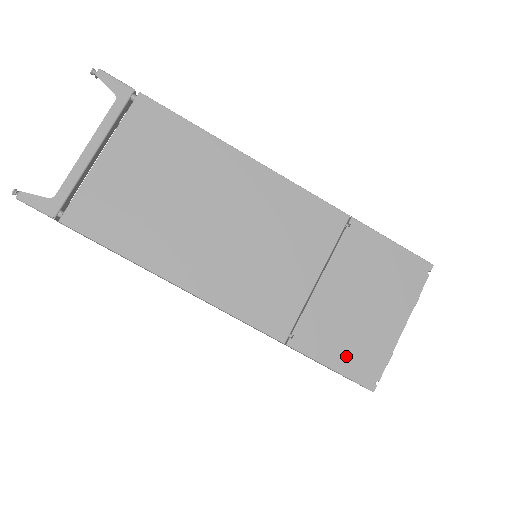
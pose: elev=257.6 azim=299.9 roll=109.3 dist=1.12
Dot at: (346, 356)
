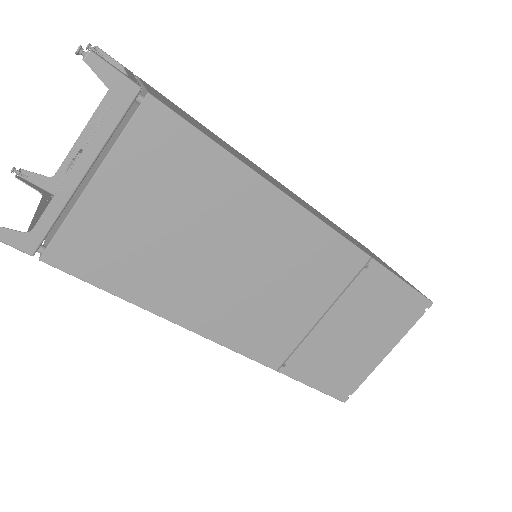
Dot at: (329, 378)
